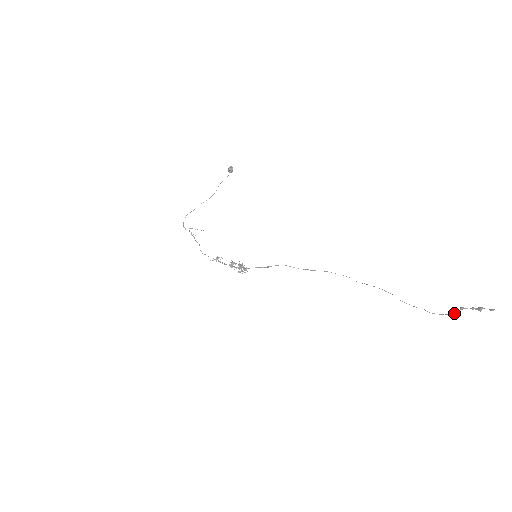
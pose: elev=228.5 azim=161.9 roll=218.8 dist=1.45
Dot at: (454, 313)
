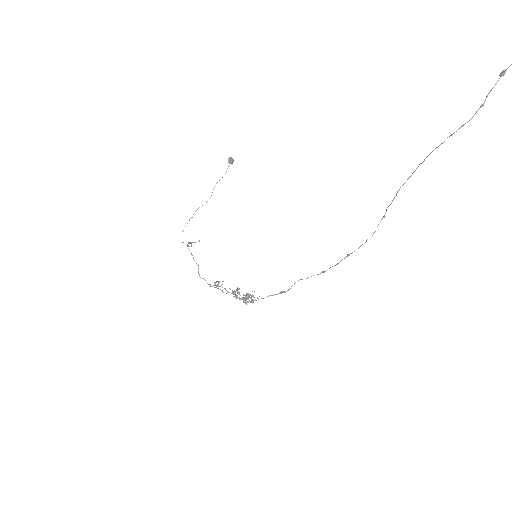
Dot at: (491, 89)
